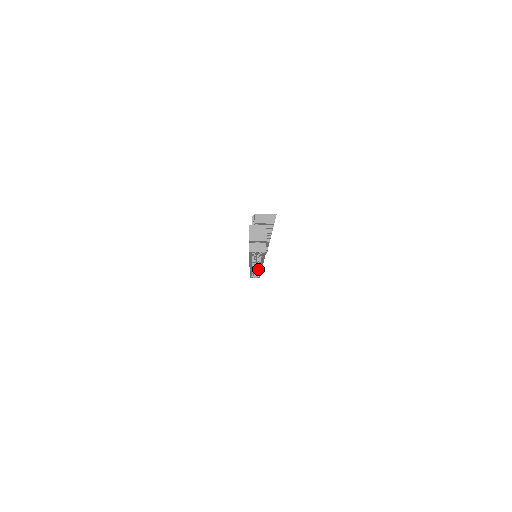
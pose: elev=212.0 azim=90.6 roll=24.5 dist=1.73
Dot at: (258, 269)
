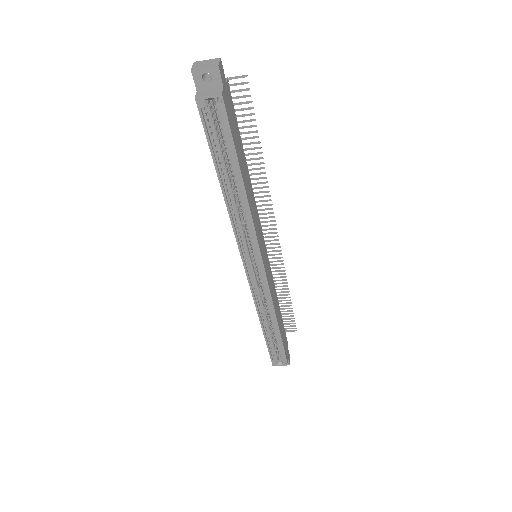
Dot at: (266, 296)
